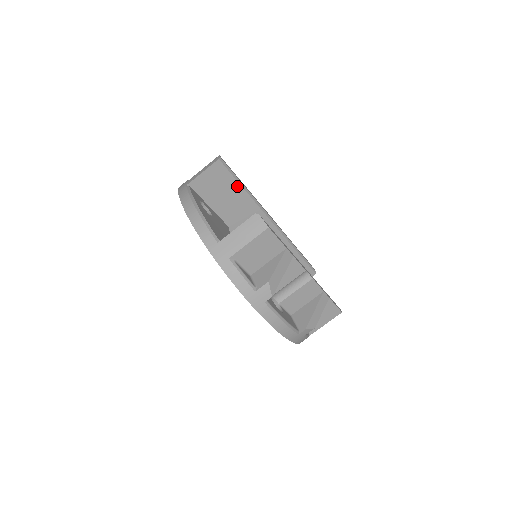
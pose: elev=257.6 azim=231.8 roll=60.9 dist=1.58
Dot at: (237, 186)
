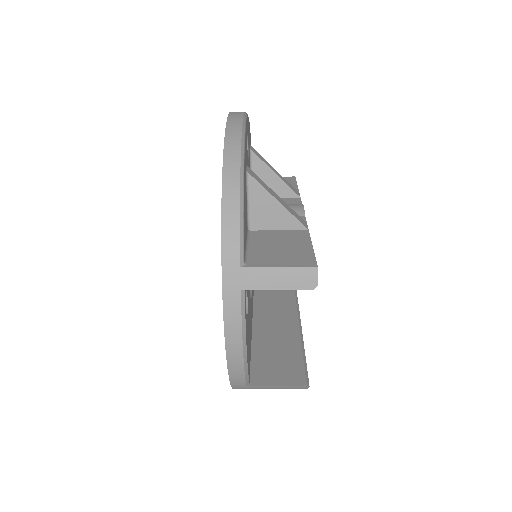
Dot at: occluded
